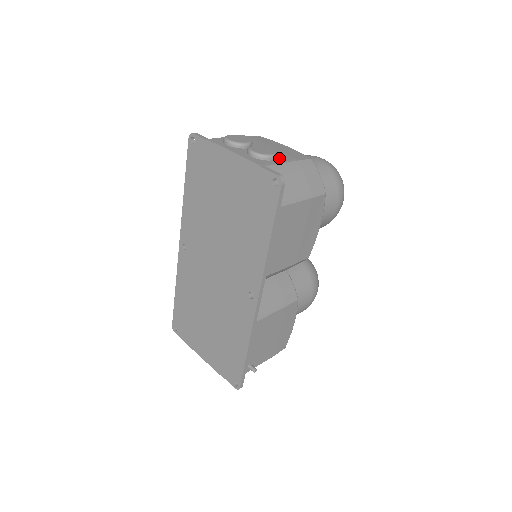
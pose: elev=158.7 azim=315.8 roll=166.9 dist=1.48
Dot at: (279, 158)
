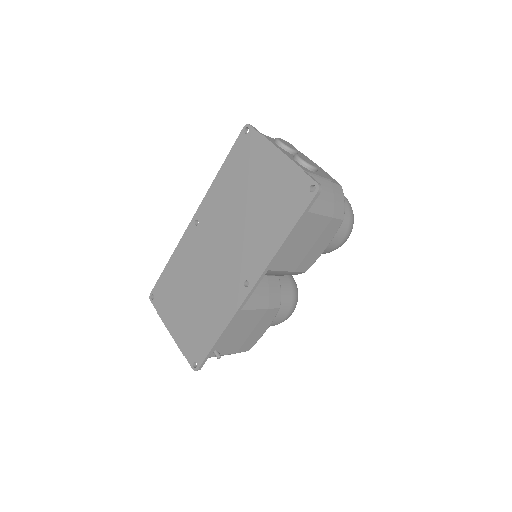
Dot at: (318, 173)
